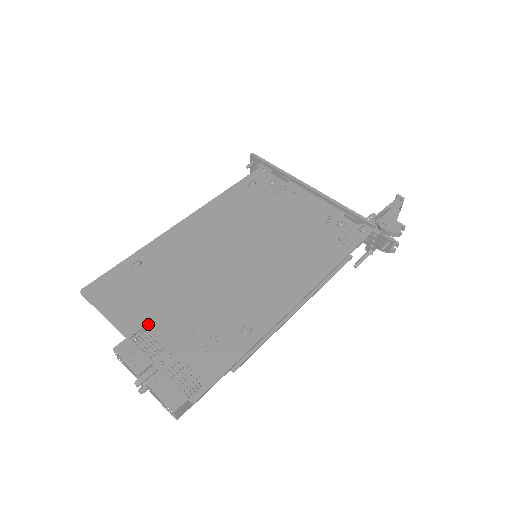
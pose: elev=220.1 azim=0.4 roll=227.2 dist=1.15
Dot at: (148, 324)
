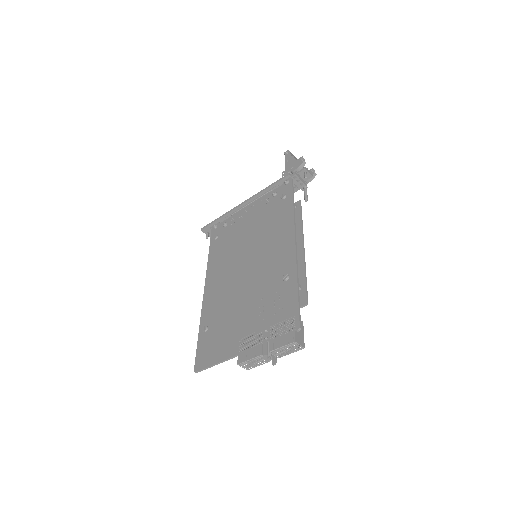
Dot at: (241, 337)
